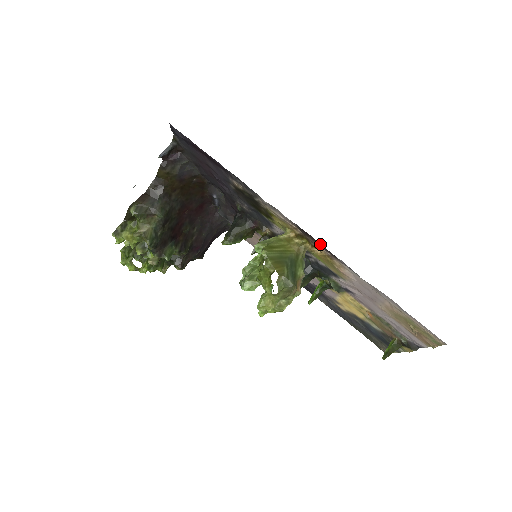
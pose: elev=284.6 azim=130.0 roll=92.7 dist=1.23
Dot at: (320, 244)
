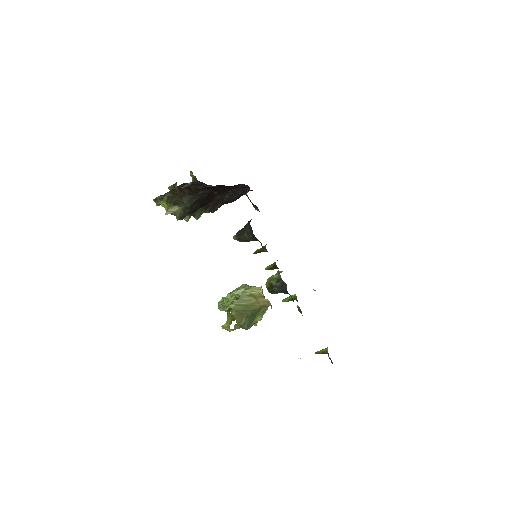
Dot at: occluded
